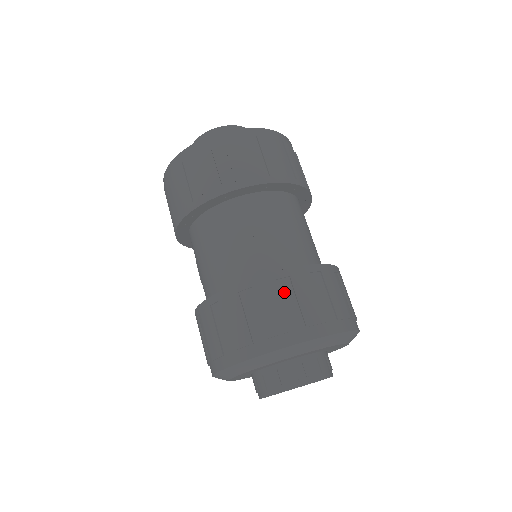
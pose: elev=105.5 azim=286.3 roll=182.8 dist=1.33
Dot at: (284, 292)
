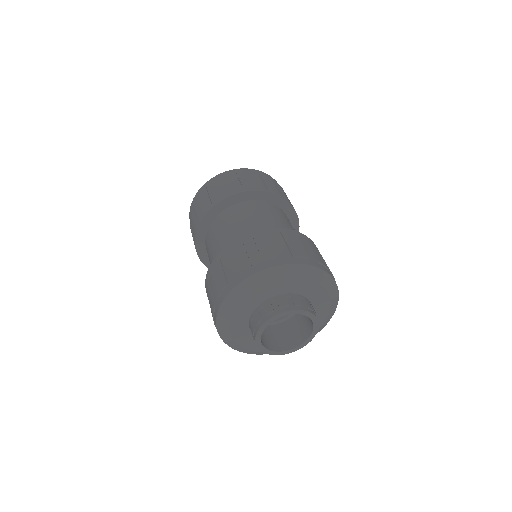
Dot at: (248, 246)
